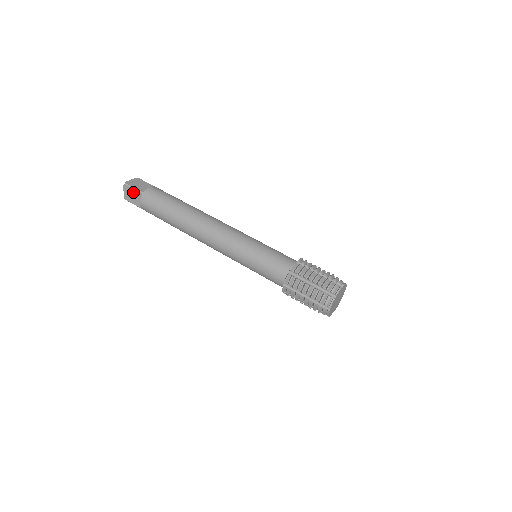
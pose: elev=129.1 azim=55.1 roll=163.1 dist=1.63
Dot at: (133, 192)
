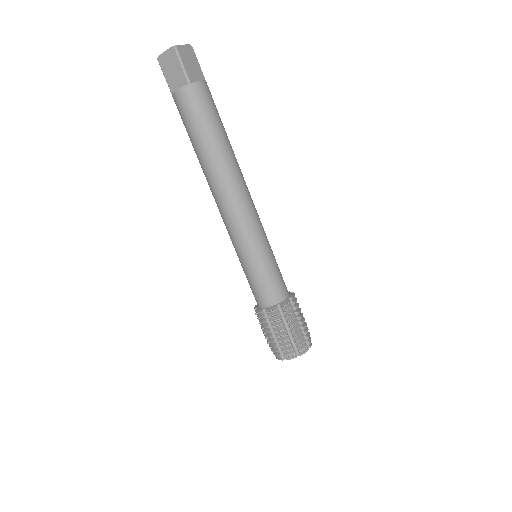
Dot at: occluded
